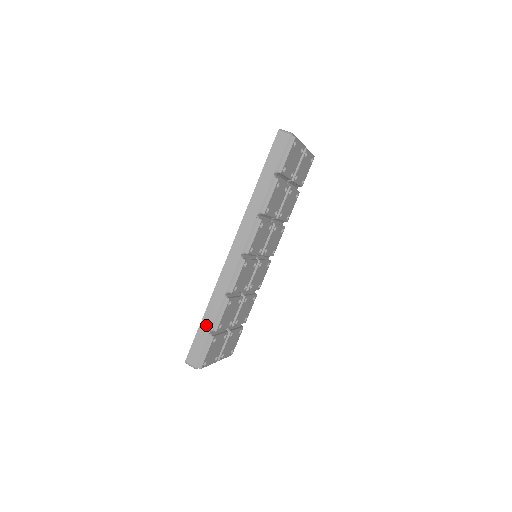
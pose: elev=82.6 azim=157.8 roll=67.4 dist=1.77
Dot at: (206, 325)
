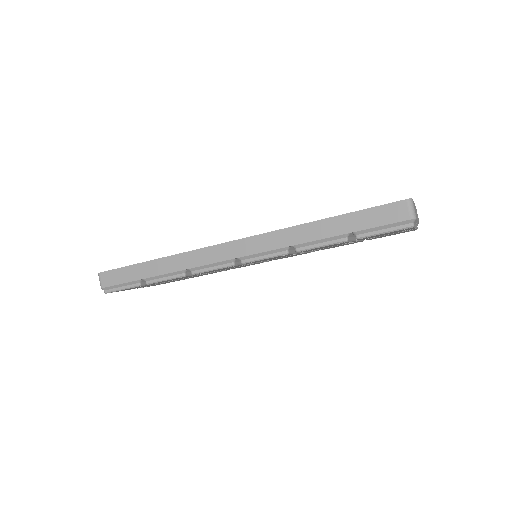
Dot at: (144, 270)
